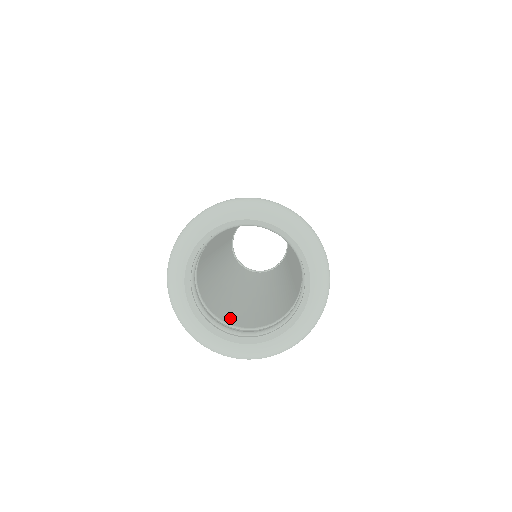
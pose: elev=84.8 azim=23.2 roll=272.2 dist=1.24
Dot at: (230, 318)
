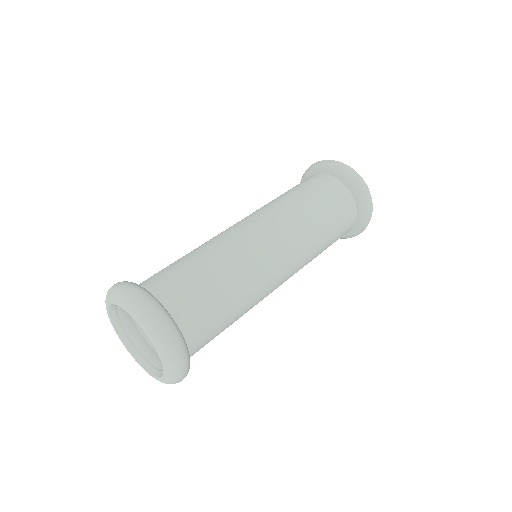
Dot at: occluded
